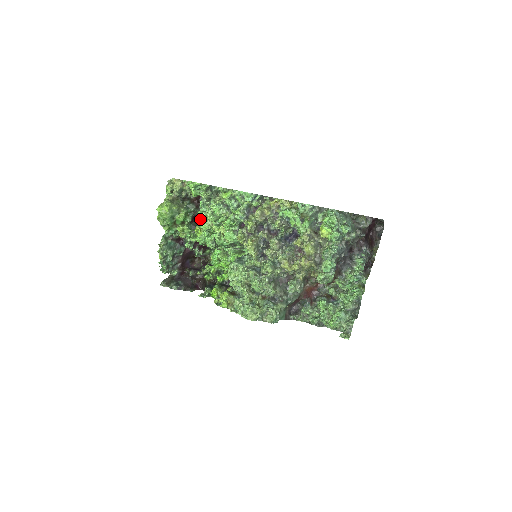
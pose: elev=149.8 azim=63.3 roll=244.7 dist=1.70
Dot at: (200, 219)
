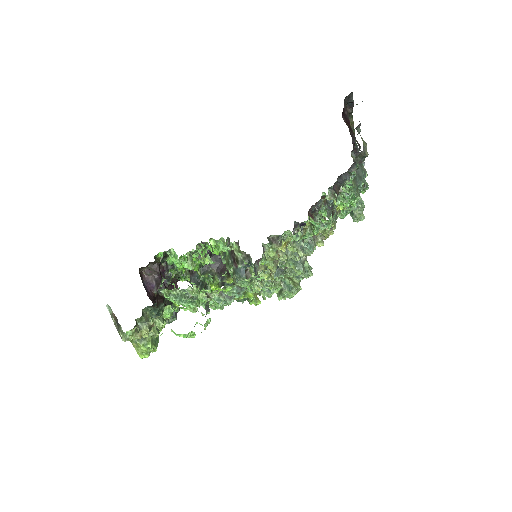
Dot at: occluded
